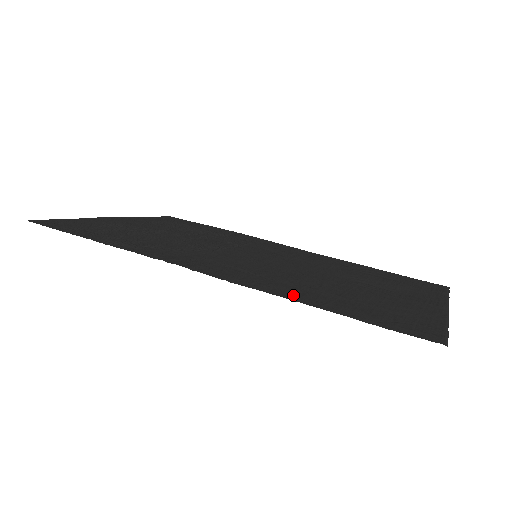
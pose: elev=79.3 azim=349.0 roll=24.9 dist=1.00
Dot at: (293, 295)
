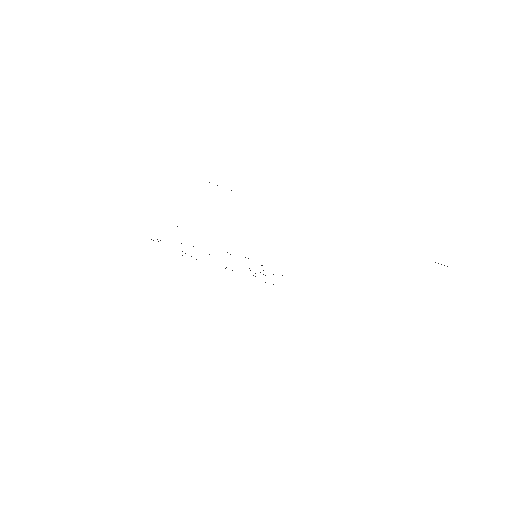
Dot at: occluded
